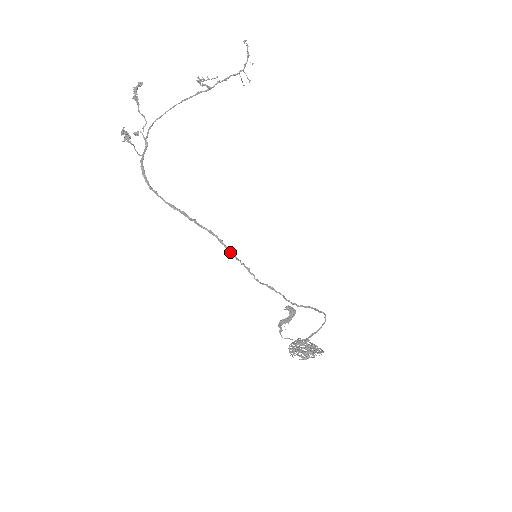
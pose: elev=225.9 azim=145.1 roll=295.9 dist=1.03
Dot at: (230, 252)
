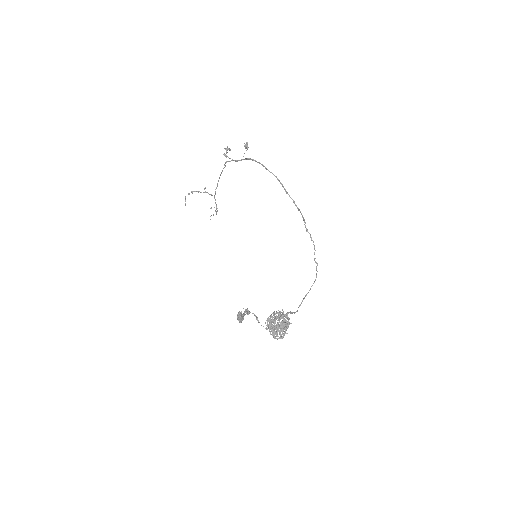
Dot at: (302, 216)
